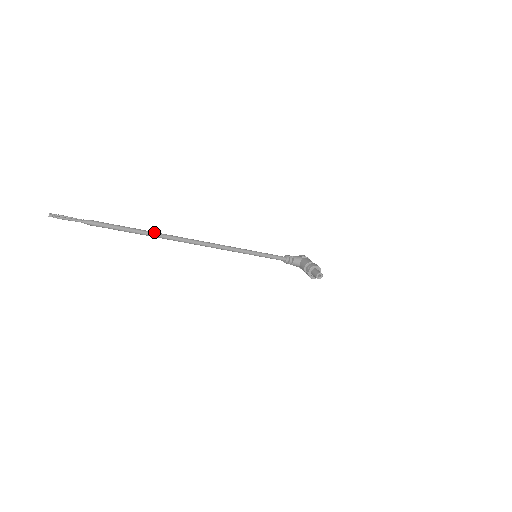
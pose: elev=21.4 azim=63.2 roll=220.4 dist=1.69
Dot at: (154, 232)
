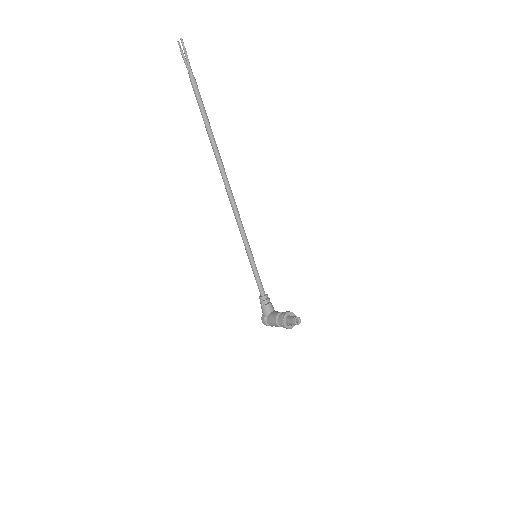
Dot at: occluded
